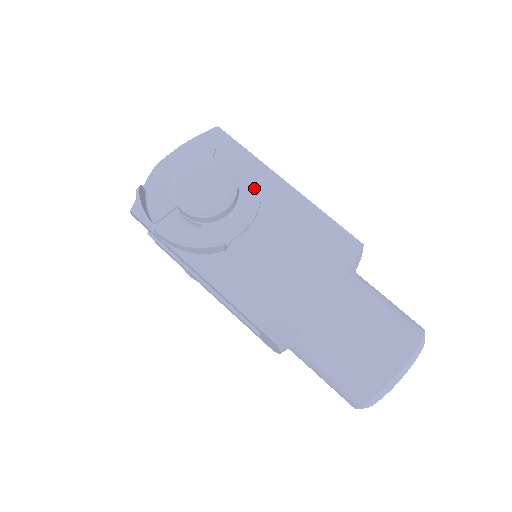
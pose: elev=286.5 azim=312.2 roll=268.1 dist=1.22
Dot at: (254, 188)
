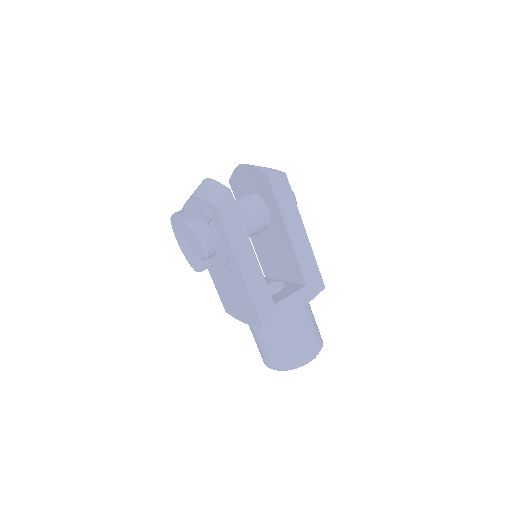
Dot at: (223, 256)
